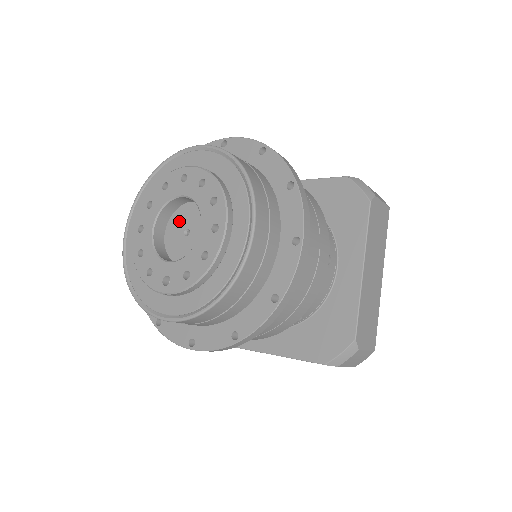
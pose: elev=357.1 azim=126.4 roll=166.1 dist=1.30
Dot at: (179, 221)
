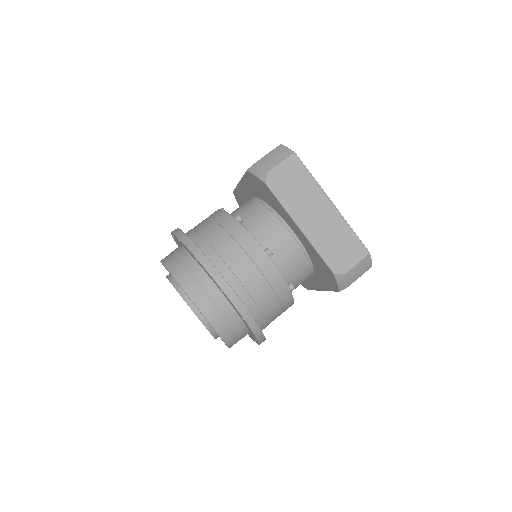
Dot at: occluded
